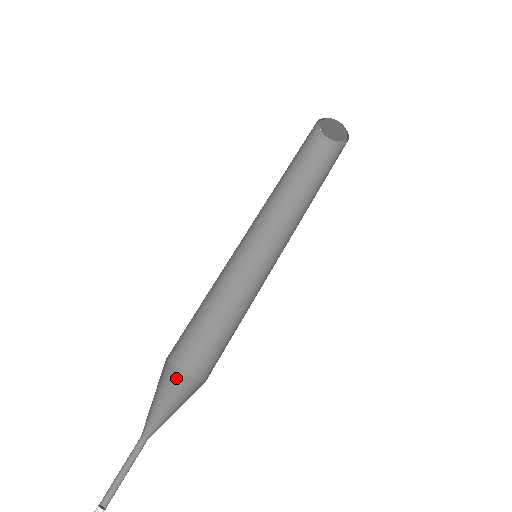
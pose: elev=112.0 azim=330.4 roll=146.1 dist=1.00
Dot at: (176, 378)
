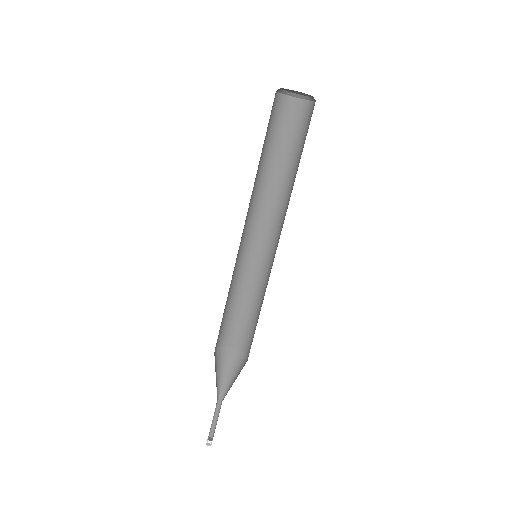
Dot at: (220, 354)
